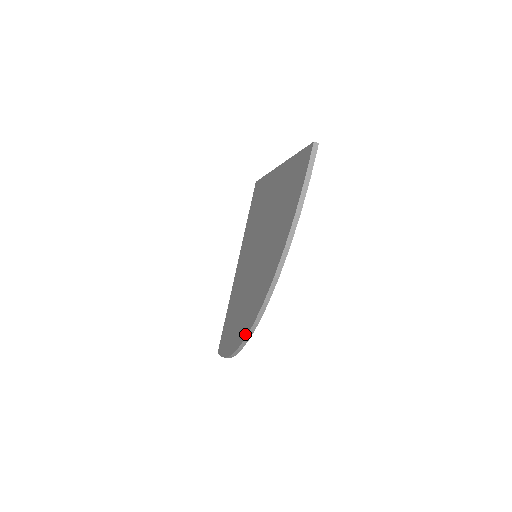
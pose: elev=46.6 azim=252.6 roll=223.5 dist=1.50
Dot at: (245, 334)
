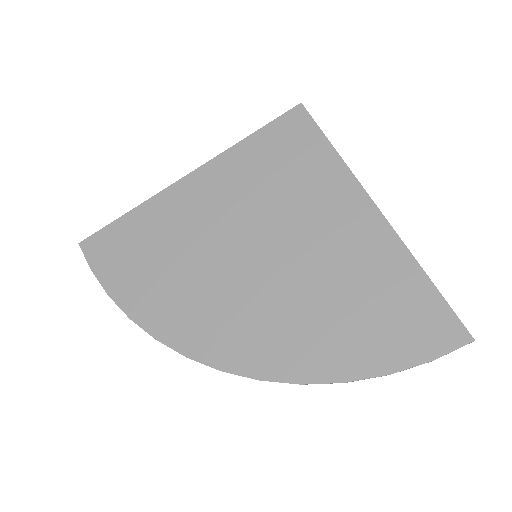
Dot at: (190, 352)
